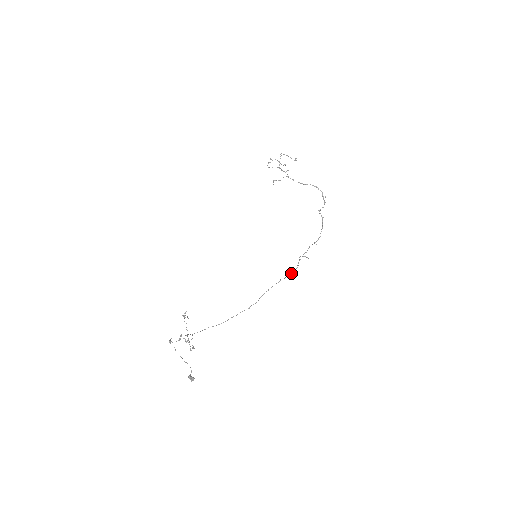
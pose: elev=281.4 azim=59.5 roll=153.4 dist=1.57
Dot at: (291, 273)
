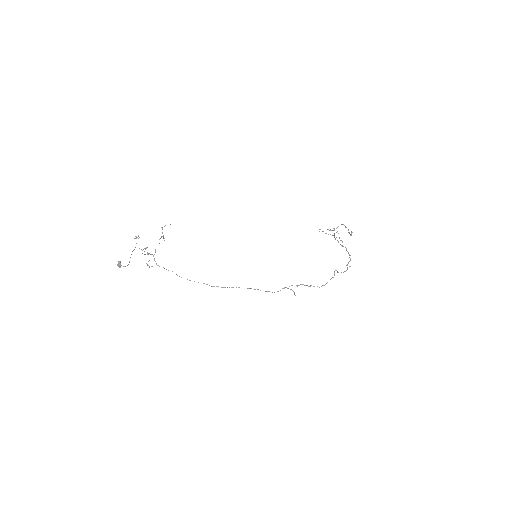
Dot at: occluded
